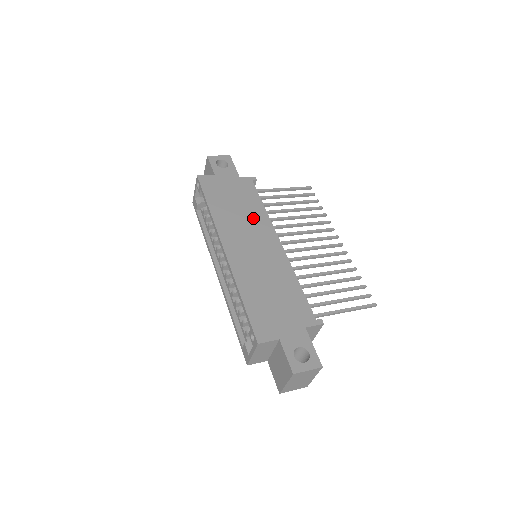
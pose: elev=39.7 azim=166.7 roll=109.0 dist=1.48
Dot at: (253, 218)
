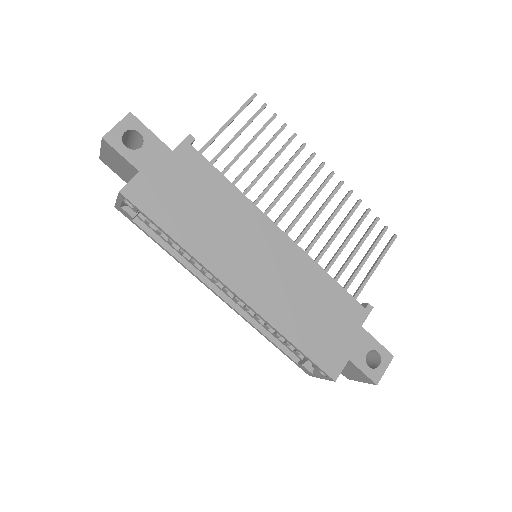
Dot at: (233, 216)
